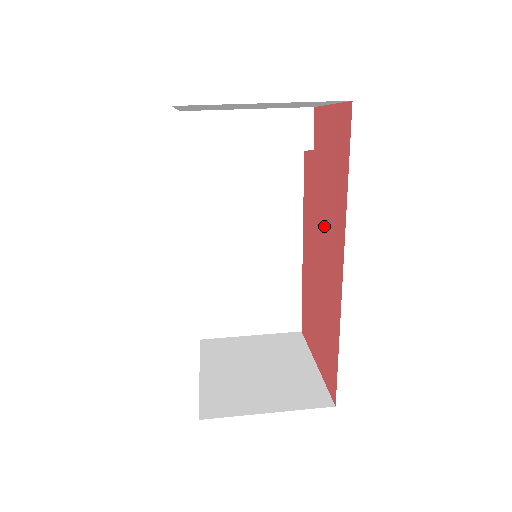
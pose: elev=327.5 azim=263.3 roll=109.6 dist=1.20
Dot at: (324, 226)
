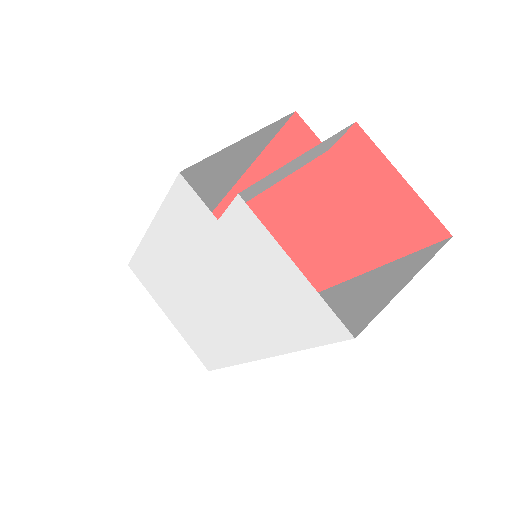
Dot at: (322, 224)
